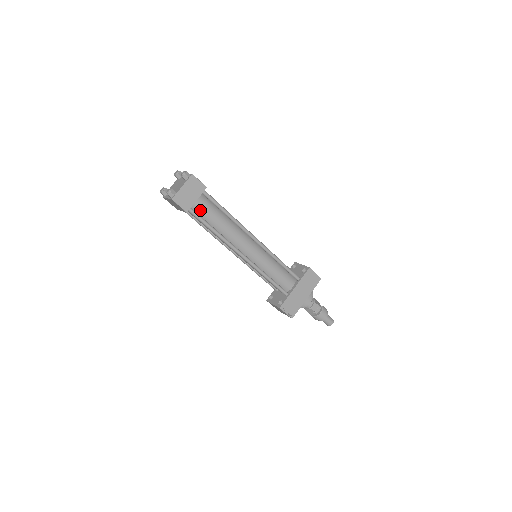
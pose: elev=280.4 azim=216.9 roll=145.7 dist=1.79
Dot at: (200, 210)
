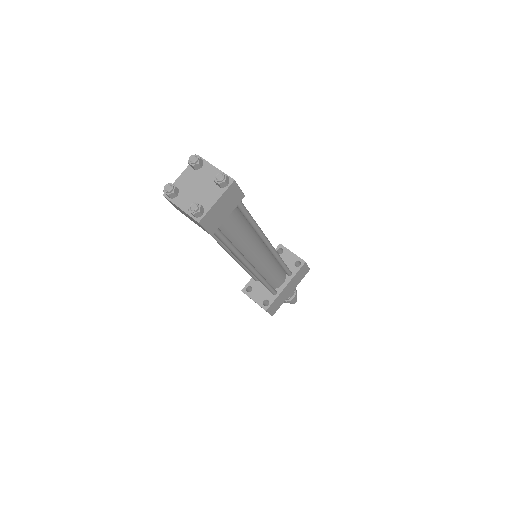
Dot at: (224, 225)
